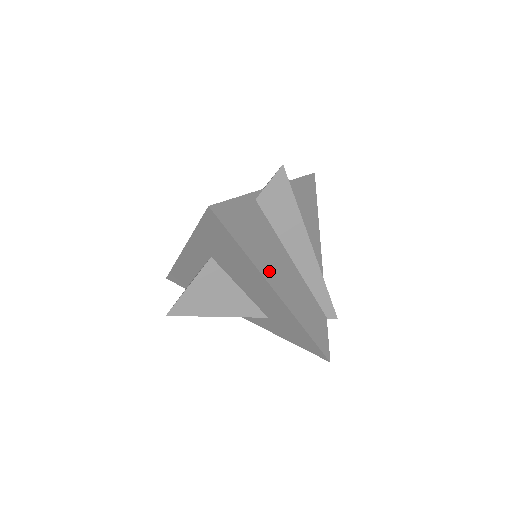
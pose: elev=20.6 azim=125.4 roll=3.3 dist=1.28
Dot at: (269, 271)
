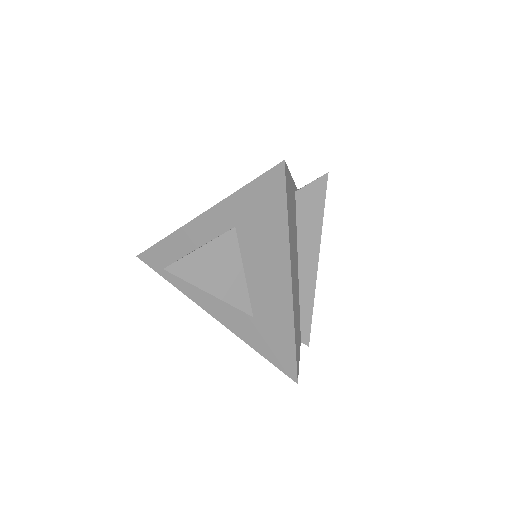
Dot at: (292, 257)
